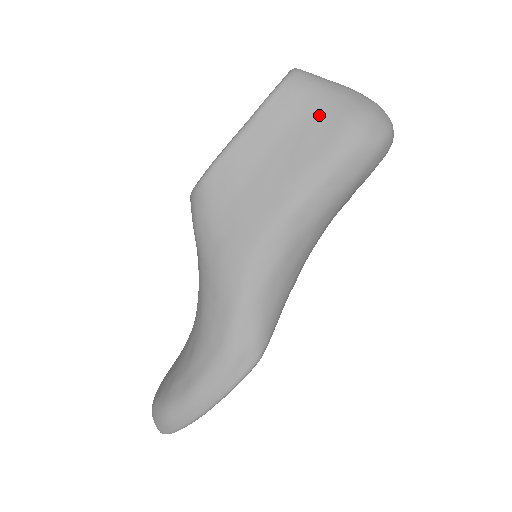
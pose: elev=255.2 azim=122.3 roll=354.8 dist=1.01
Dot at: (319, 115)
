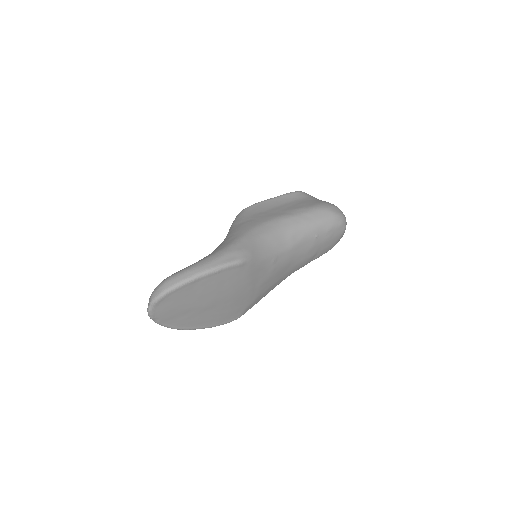
Dot at: (311, 200)
